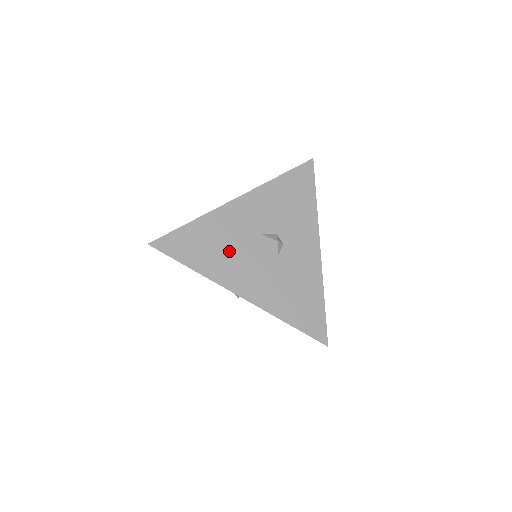
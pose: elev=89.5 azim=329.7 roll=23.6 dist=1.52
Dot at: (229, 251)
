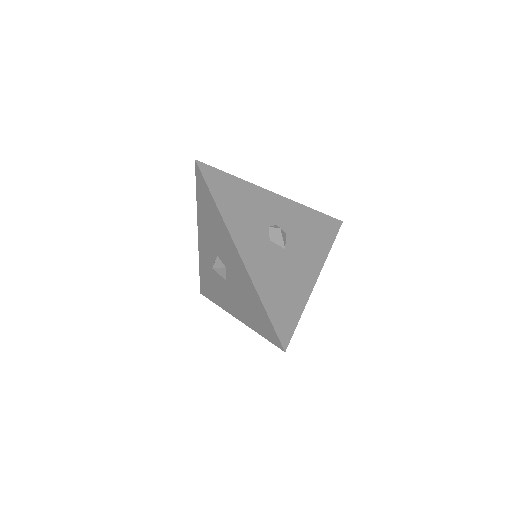
Dot at: (285, 276)
